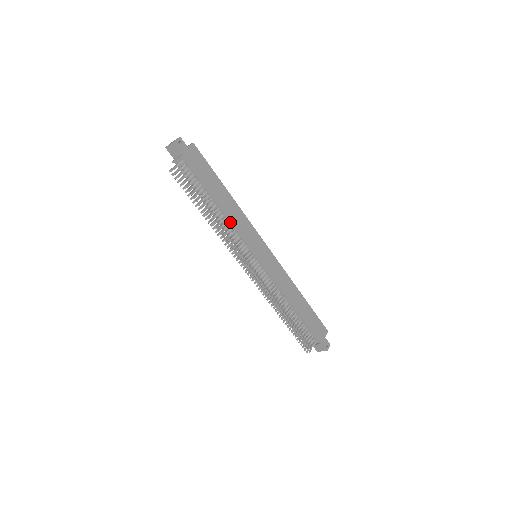
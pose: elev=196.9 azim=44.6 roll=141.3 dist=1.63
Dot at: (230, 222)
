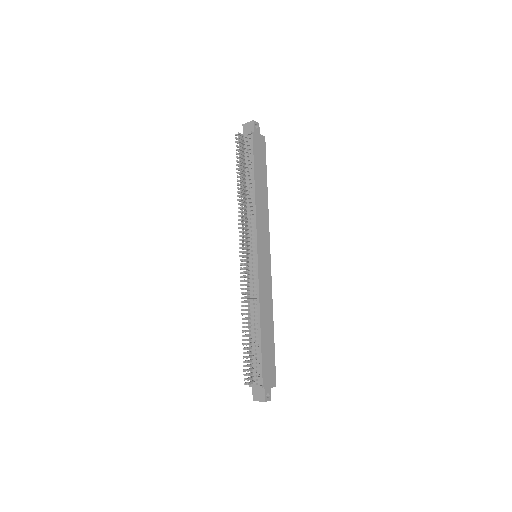
Dot at: (255, 207)
